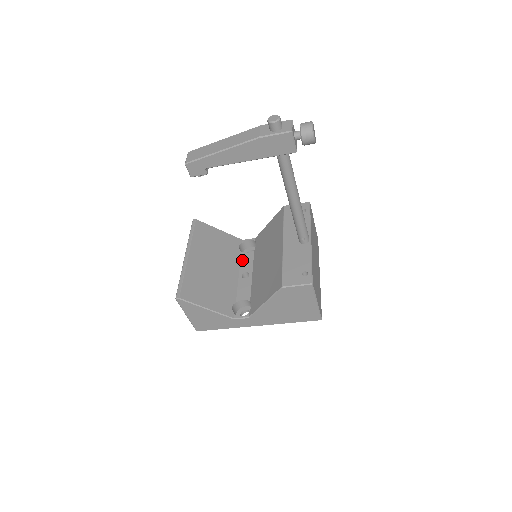
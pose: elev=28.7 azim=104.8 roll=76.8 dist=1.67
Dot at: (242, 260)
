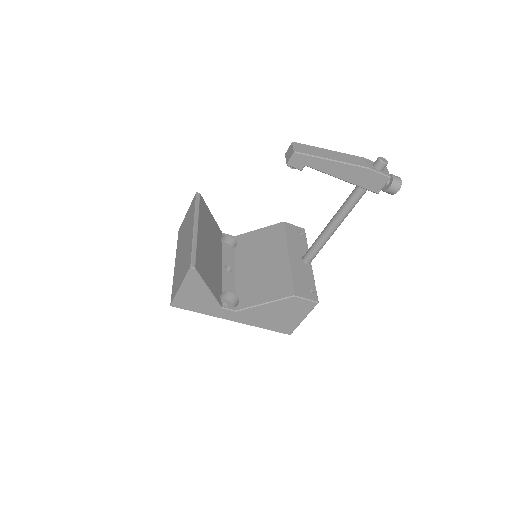
Dot at: (224, 252)
